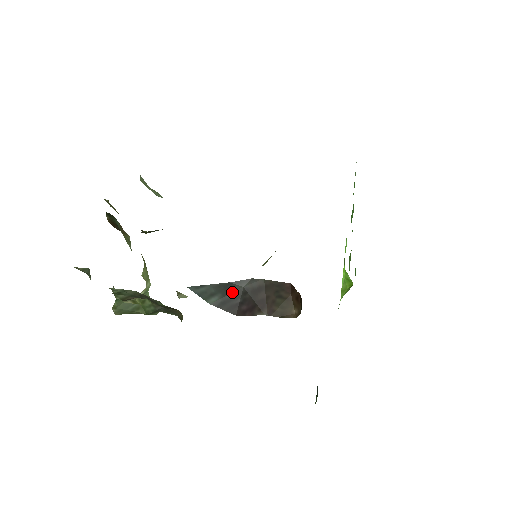
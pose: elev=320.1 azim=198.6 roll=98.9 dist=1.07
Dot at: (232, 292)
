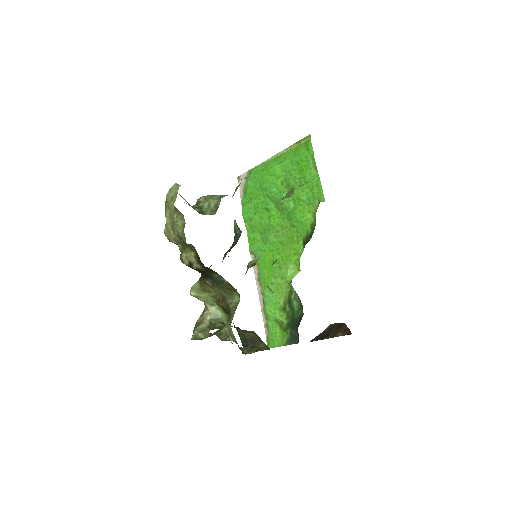
Dot at: (320, 333)
